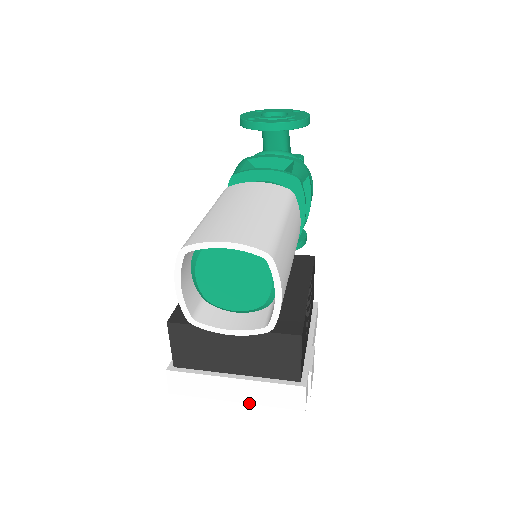
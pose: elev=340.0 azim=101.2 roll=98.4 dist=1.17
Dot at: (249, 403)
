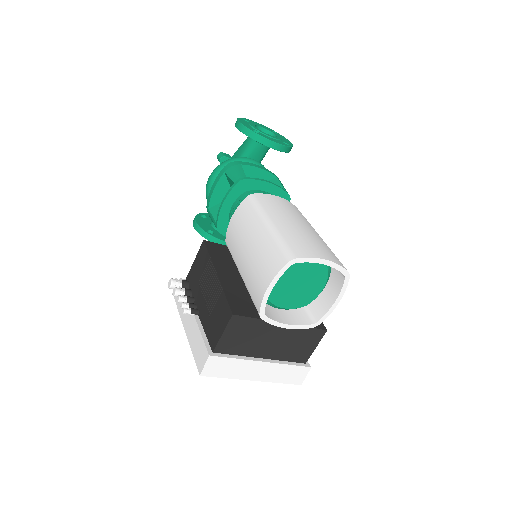
Dot at: (264, 381)
